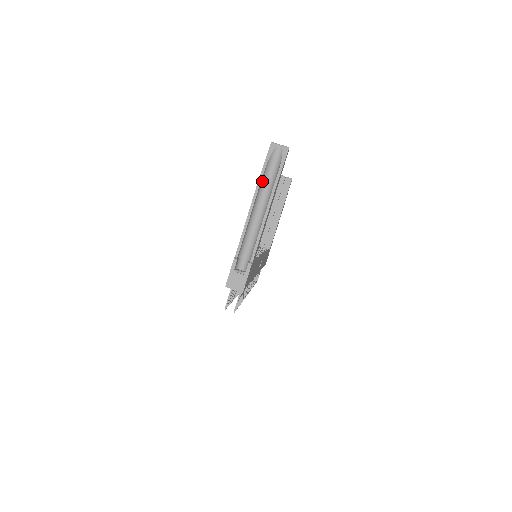
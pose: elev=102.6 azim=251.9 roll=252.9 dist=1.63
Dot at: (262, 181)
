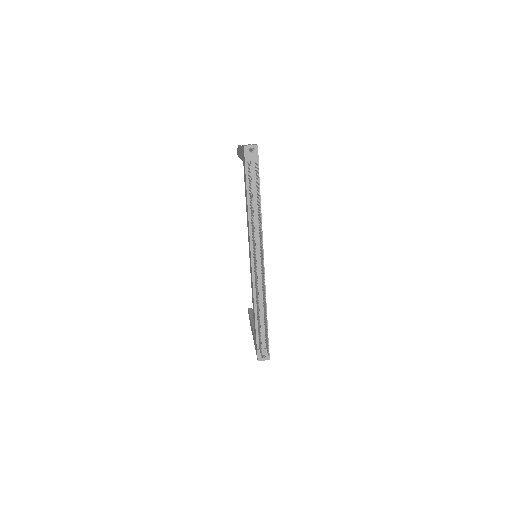
Dot at: occluded
